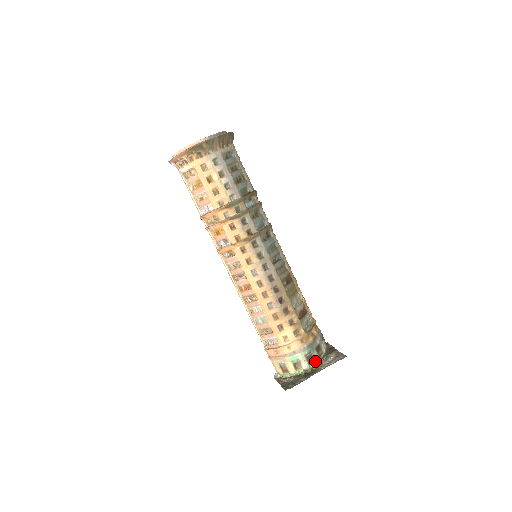
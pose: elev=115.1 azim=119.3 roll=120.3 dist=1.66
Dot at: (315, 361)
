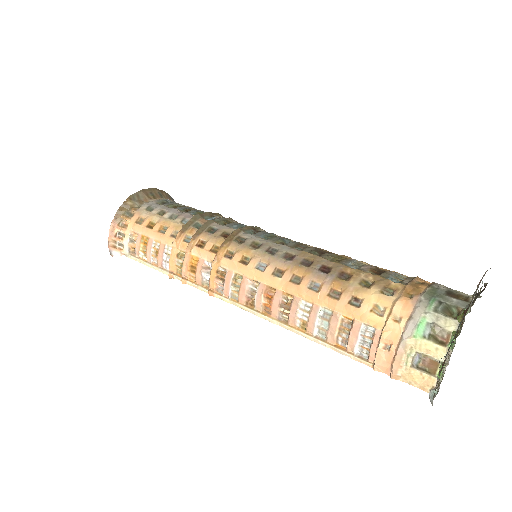
Dot at: (463, 309)
